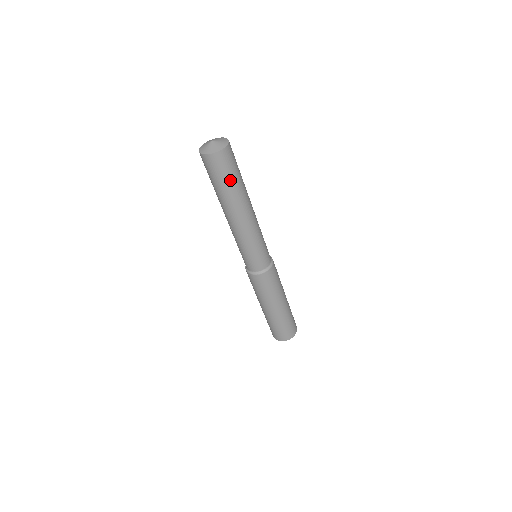
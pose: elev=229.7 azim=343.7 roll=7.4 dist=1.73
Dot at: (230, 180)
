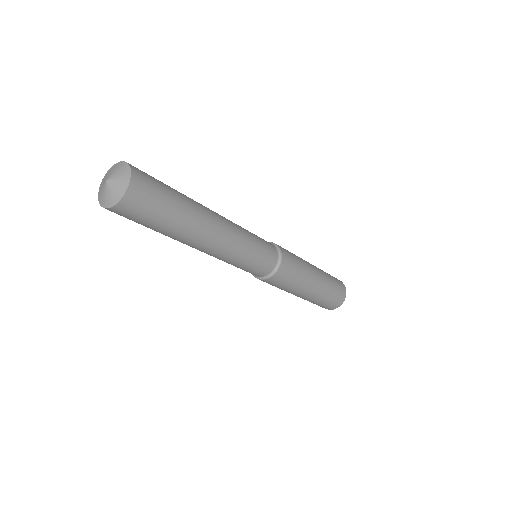
Dot at: (171, 201)
